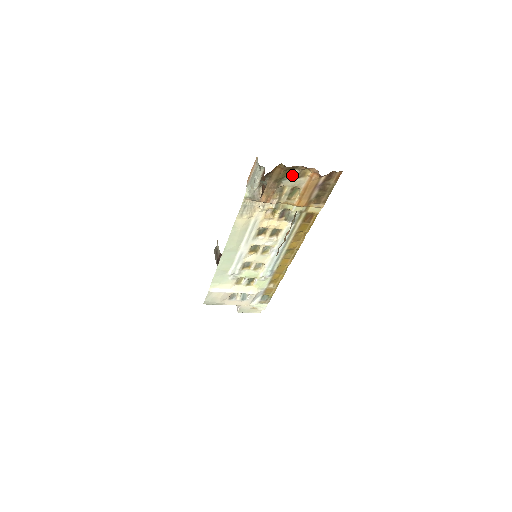
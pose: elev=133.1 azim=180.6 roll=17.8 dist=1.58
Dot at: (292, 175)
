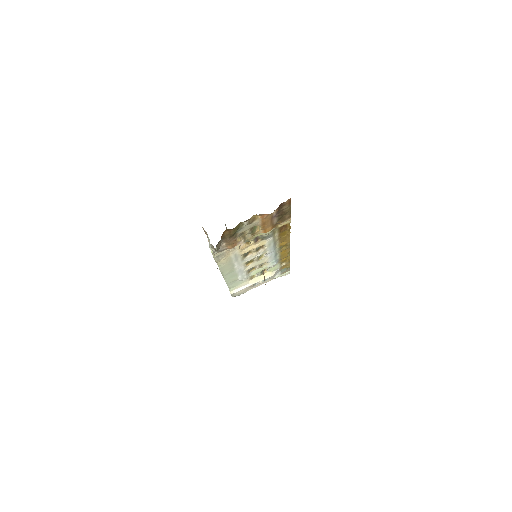
Dot at: (243, 225)
